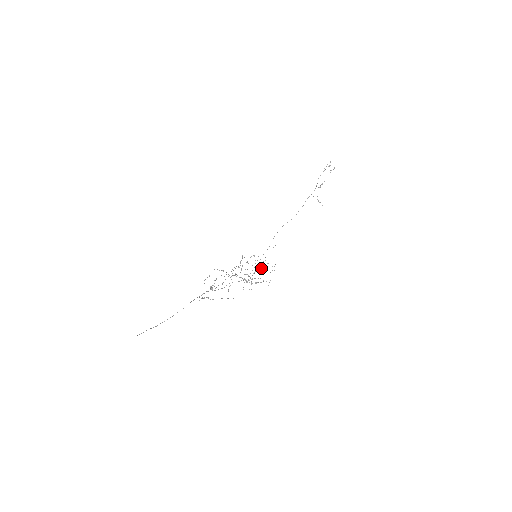
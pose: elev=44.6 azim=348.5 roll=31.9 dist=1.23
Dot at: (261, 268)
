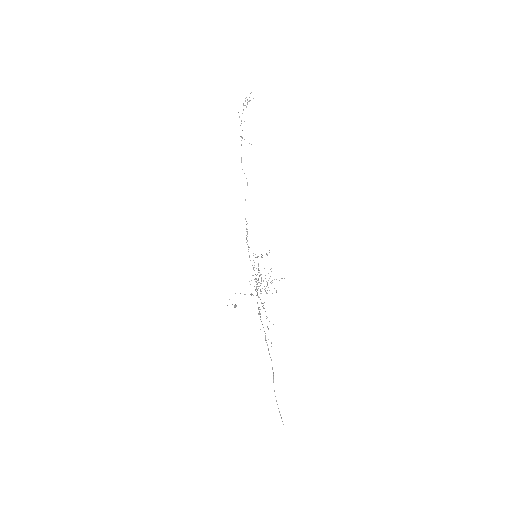
Dot at: occluded
